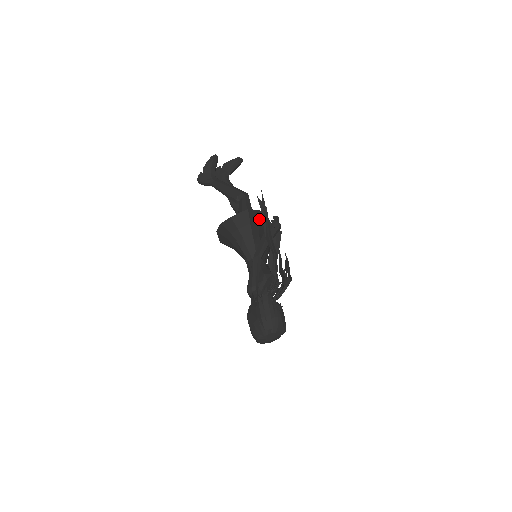
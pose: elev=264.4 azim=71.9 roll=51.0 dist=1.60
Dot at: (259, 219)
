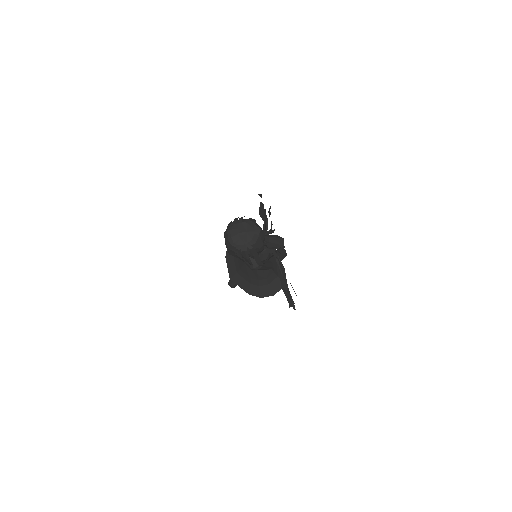
Dot at: occluded
